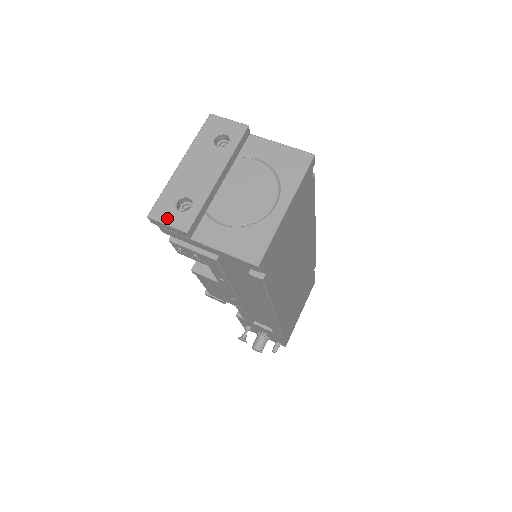
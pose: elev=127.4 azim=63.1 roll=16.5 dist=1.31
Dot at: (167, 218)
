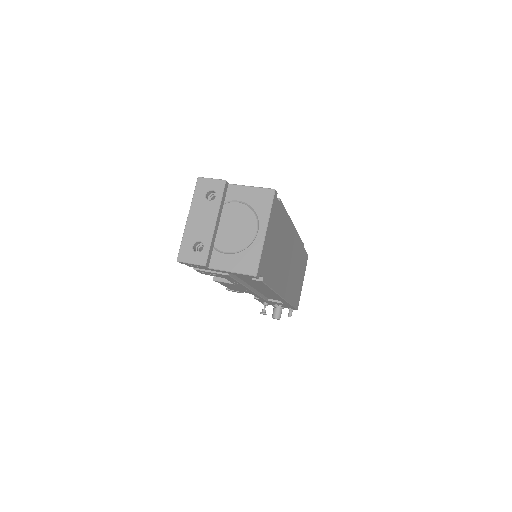
Dot at: (190, 259)
